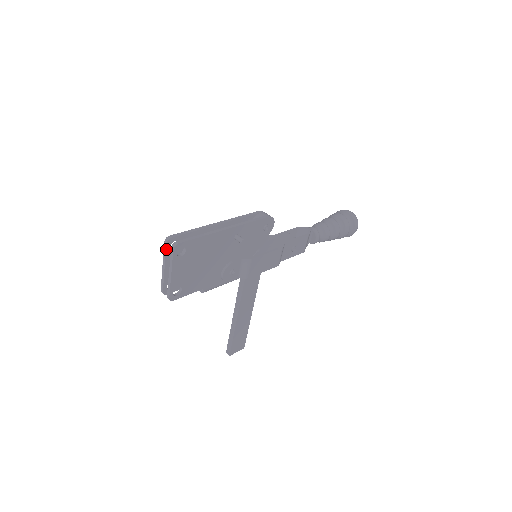
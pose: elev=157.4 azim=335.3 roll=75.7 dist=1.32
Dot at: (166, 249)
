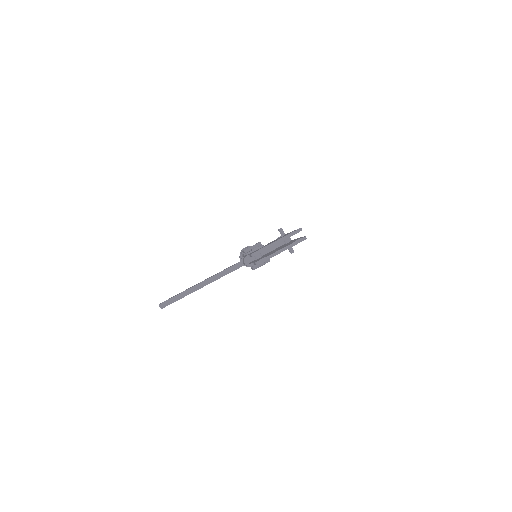
Dot at: (294, 234)
